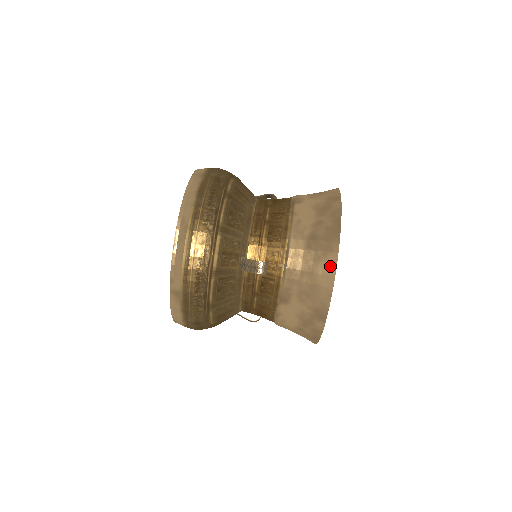
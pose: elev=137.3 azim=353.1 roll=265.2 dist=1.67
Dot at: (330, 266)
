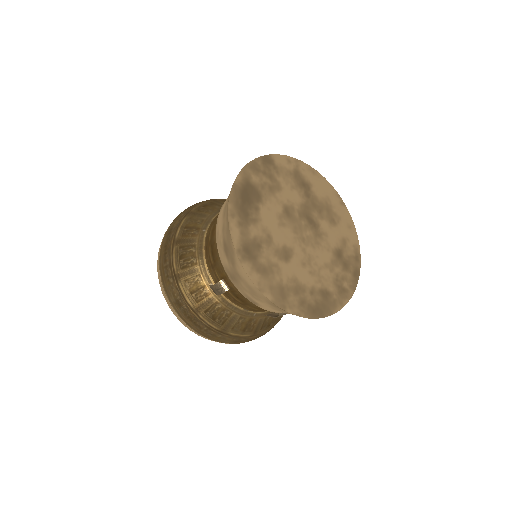
Dot at: (240, 266)
